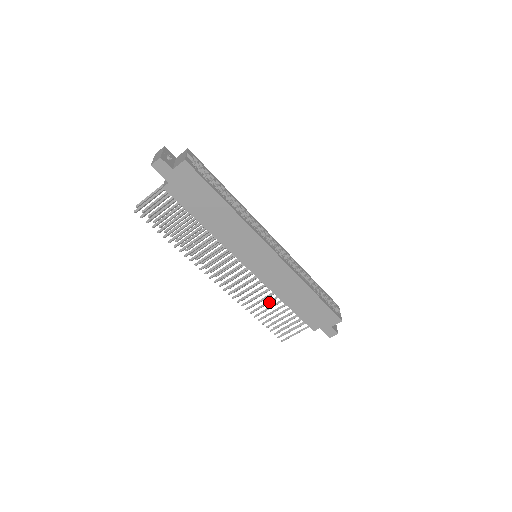
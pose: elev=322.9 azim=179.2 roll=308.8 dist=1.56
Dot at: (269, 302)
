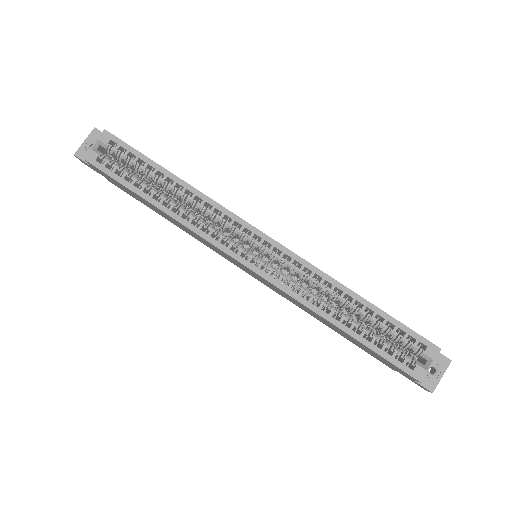
Dot at: occluded
